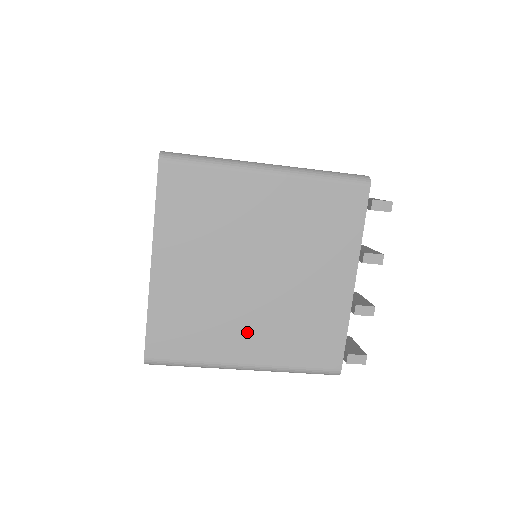
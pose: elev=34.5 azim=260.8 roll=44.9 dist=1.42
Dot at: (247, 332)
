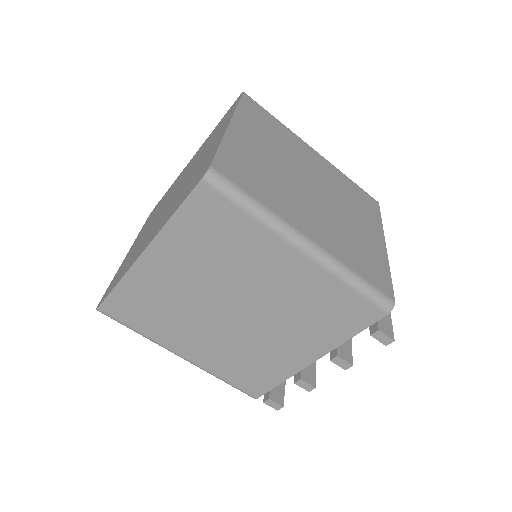
Dot at: (198, 340)
